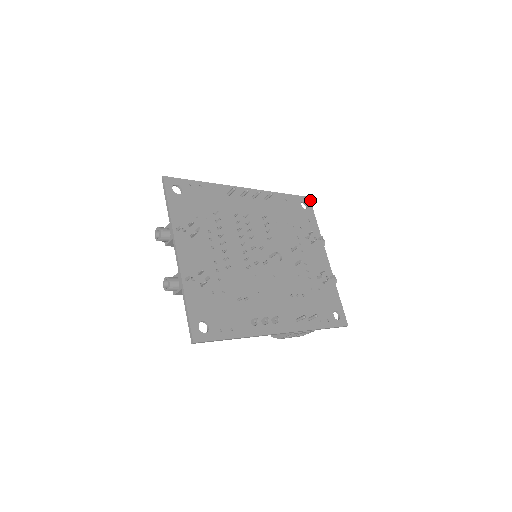
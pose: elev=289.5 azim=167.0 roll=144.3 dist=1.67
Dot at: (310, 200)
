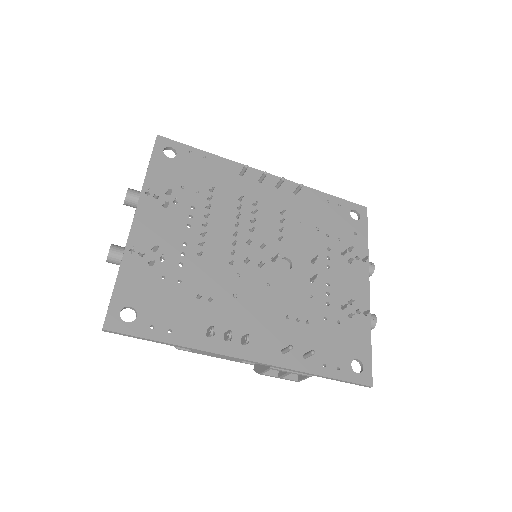
Dot at: occluded
